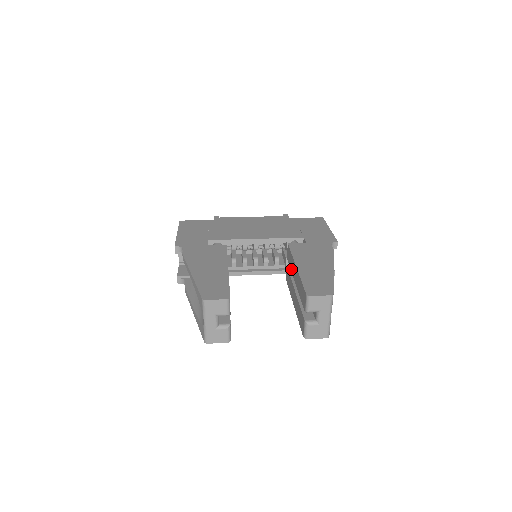
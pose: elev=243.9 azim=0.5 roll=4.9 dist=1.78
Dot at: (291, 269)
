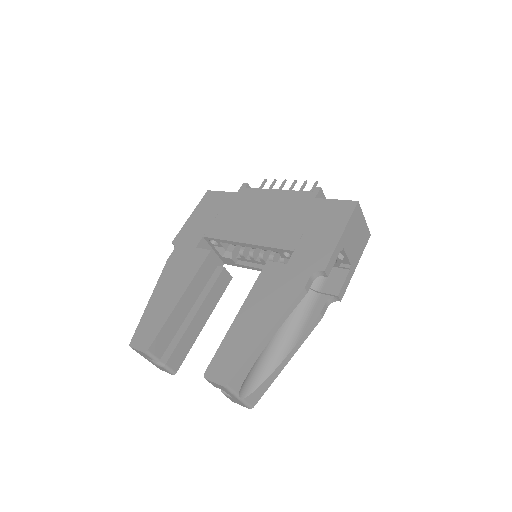
Dot at: occluded
